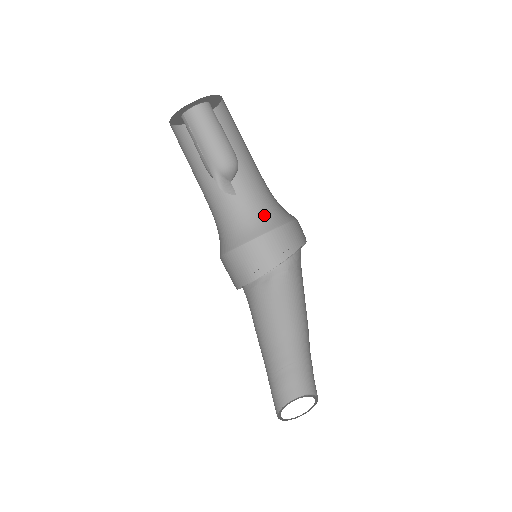
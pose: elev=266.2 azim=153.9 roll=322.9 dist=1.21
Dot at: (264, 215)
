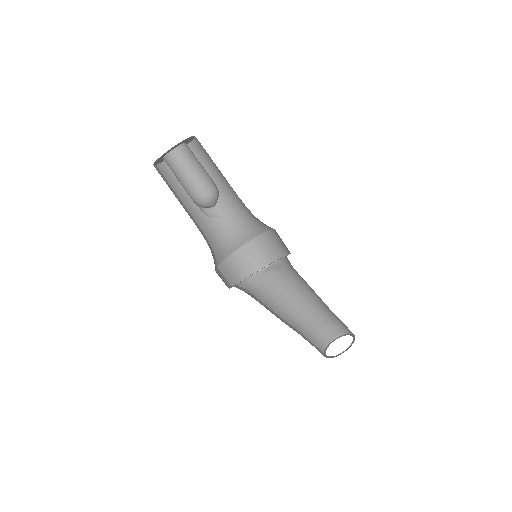
Dot at: occluded
